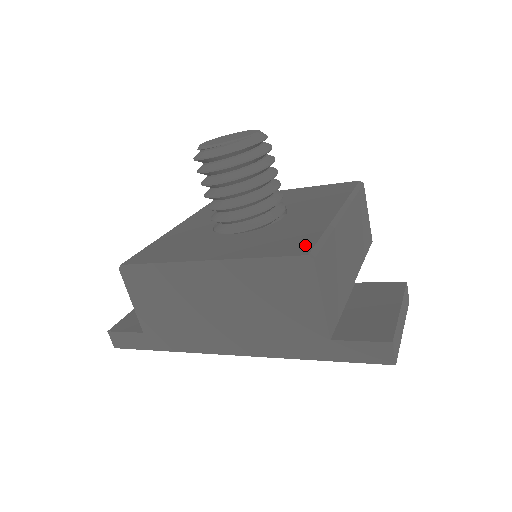
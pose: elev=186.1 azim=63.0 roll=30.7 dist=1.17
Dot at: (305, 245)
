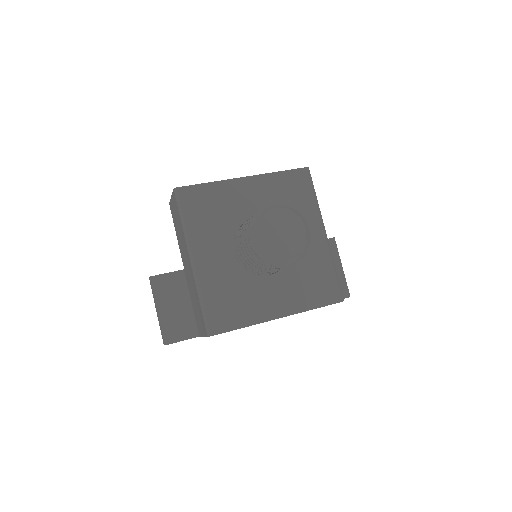
Dot at: (334, 289)
